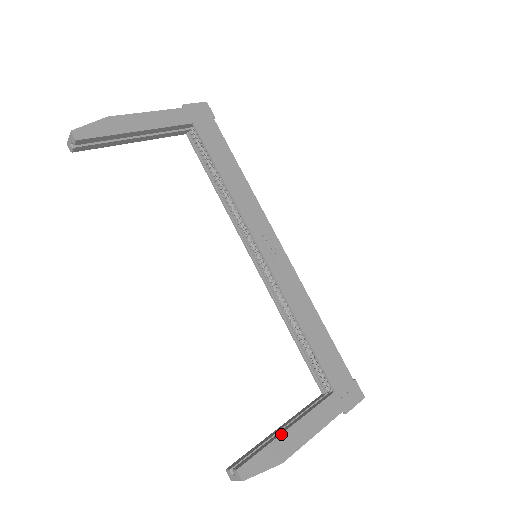
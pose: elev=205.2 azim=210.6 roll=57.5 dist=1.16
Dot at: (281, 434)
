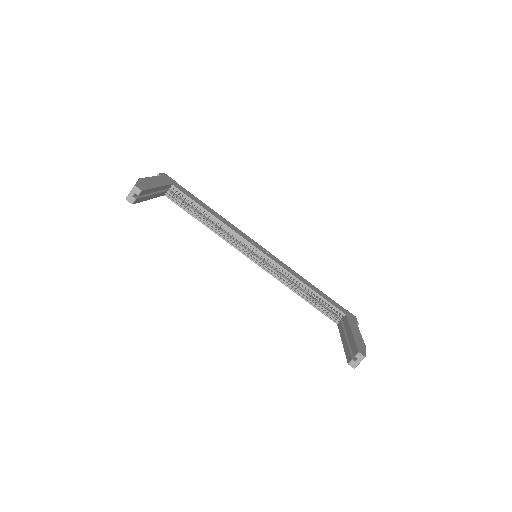
Dot at: (353, 335)
